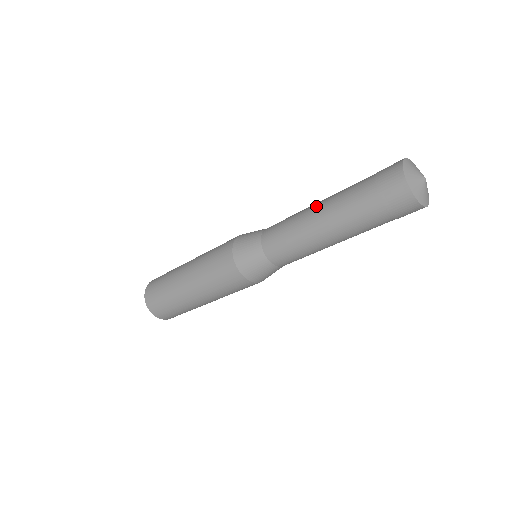
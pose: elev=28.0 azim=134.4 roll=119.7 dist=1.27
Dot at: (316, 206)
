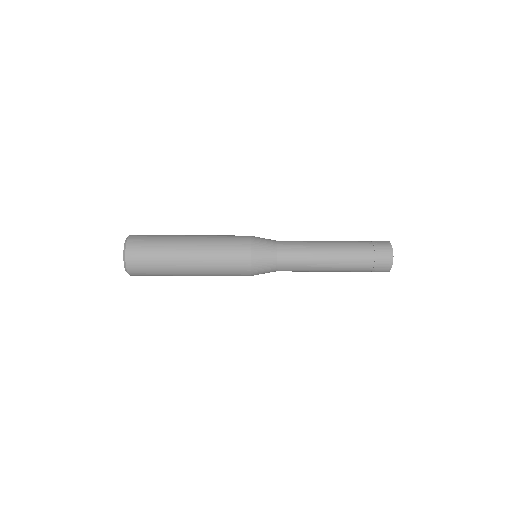
Dot at: (329, 250)
